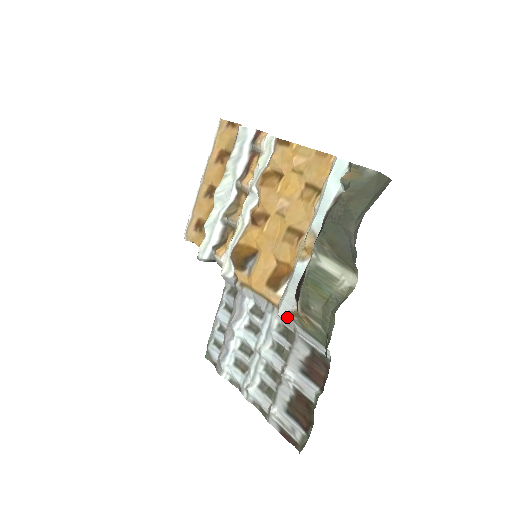
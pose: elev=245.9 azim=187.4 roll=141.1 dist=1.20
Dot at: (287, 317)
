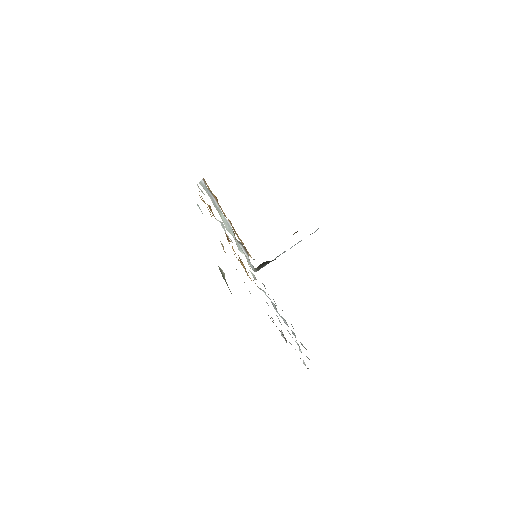
Dot at: occluded
